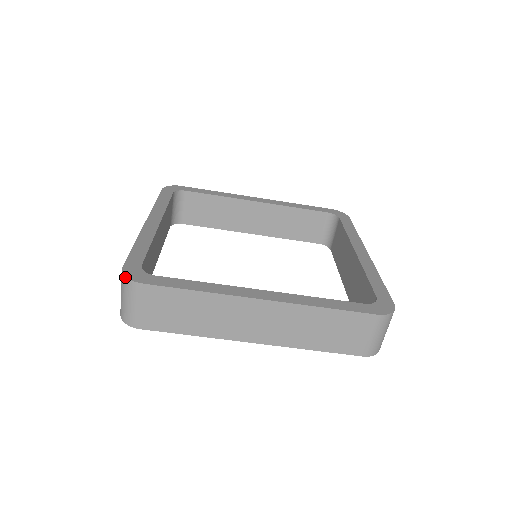
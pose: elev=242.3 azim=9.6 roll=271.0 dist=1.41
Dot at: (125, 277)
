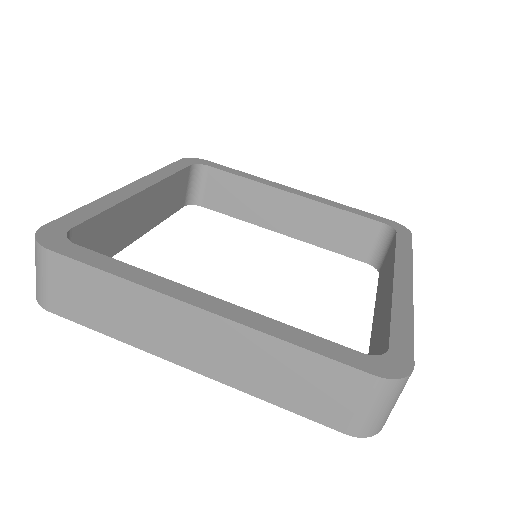
Dot at: (35, 237)
